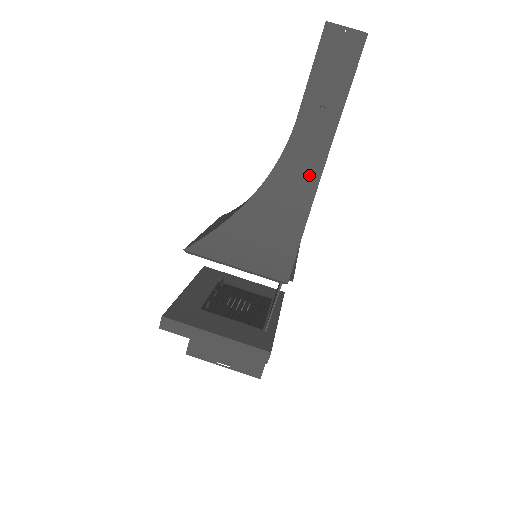
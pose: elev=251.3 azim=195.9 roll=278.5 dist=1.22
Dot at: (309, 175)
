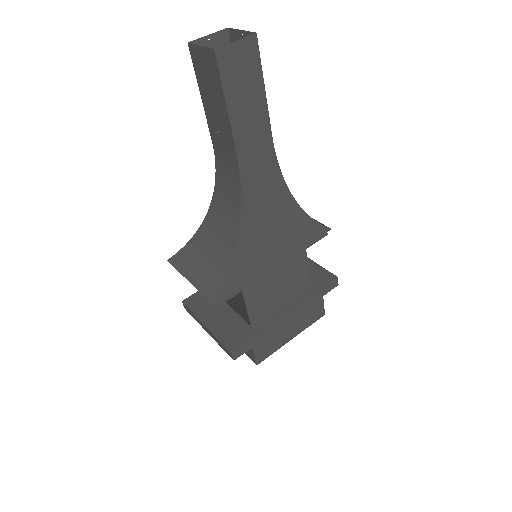
Dot at: (234, 200)
